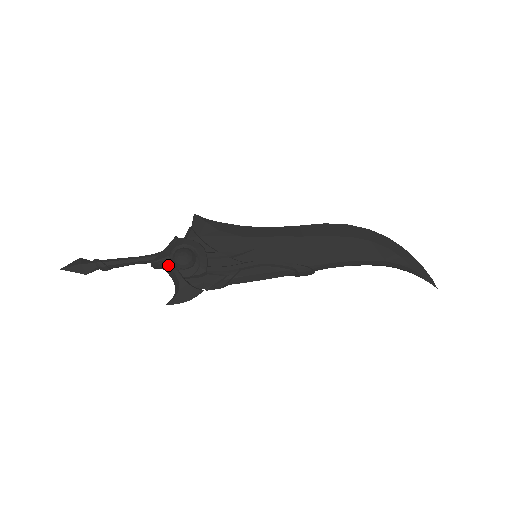
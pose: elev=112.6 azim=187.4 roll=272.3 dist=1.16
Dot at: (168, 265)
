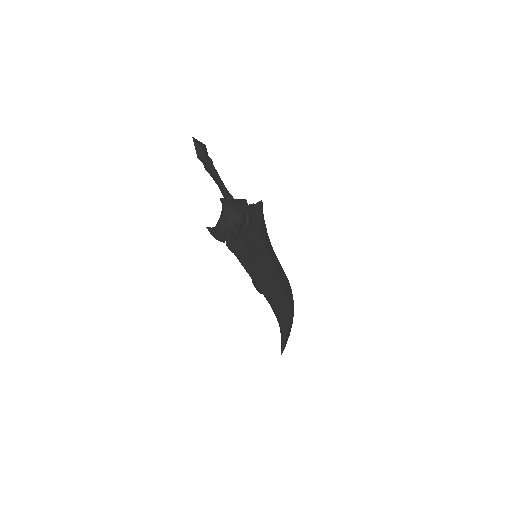
Dot at: (232, 212)
